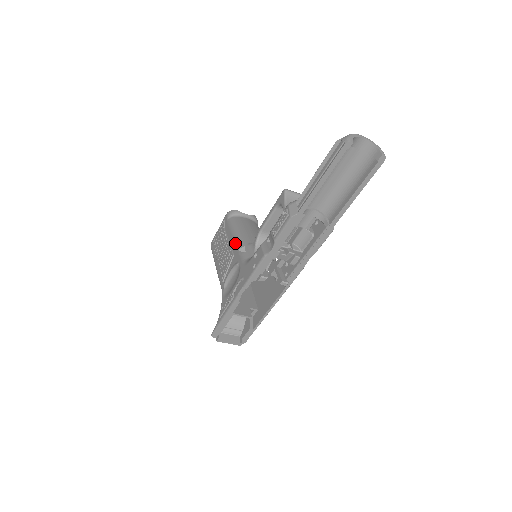
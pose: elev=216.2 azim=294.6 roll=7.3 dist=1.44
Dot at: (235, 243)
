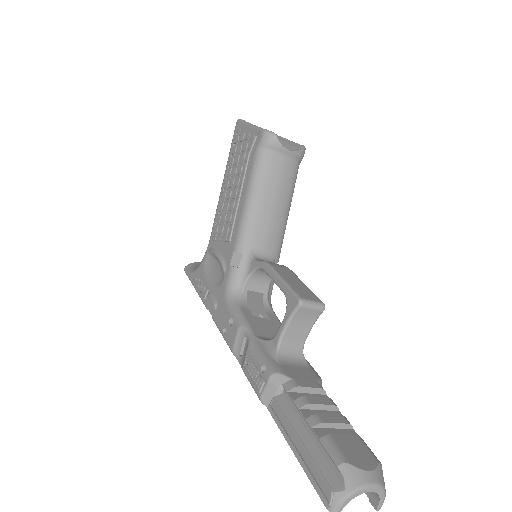
Dot at: (238, 227)
